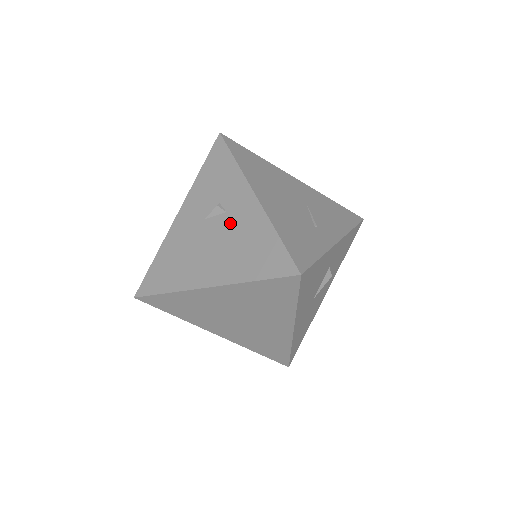
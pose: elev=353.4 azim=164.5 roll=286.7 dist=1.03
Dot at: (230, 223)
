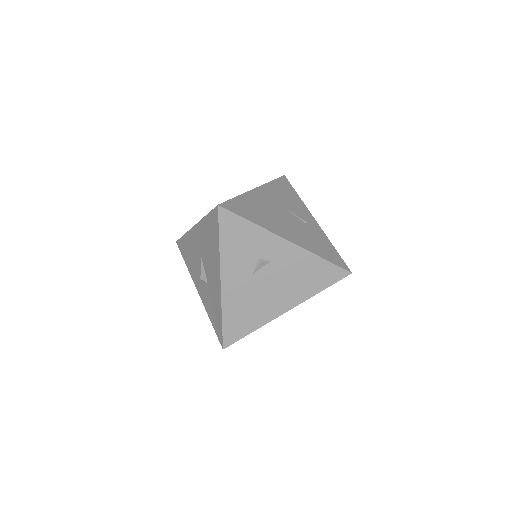
Dot at: (279, 267)
